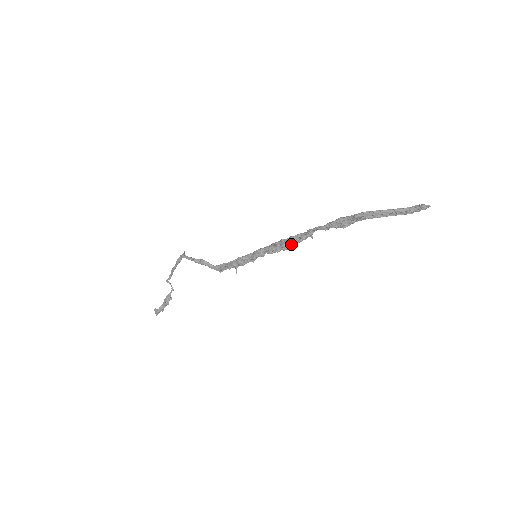
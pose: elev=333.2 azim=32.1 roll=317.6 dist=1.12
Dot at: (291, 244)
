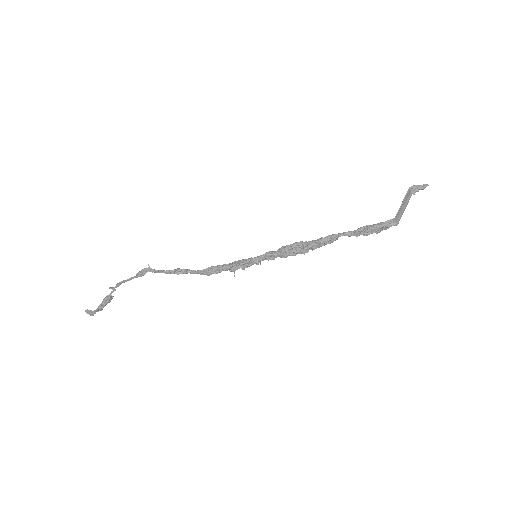
Dot at: occluded
